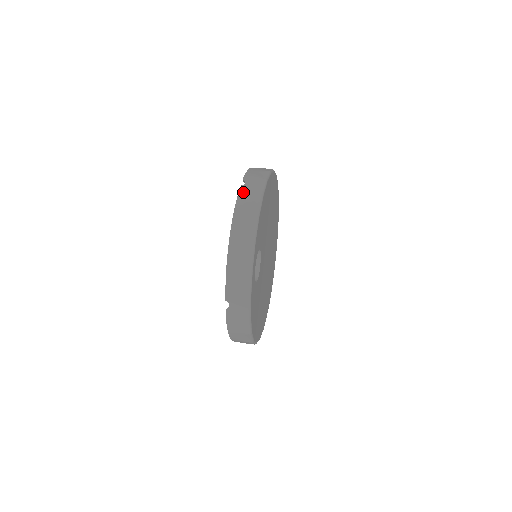
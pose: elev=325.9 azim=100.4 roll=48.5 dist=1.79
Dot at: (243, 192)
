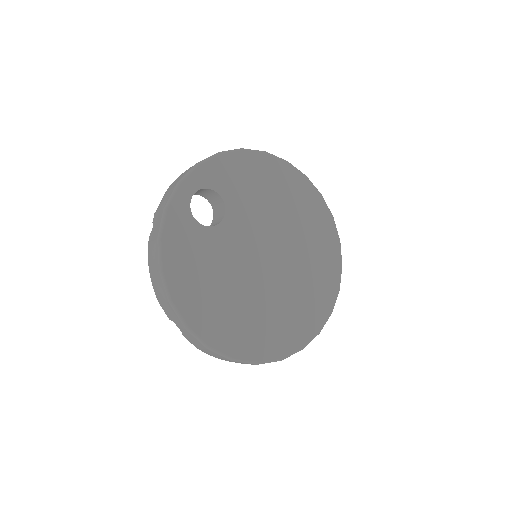
Dot at: occluded
